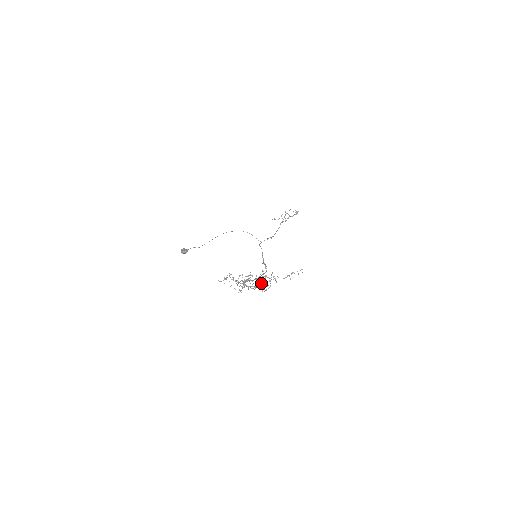
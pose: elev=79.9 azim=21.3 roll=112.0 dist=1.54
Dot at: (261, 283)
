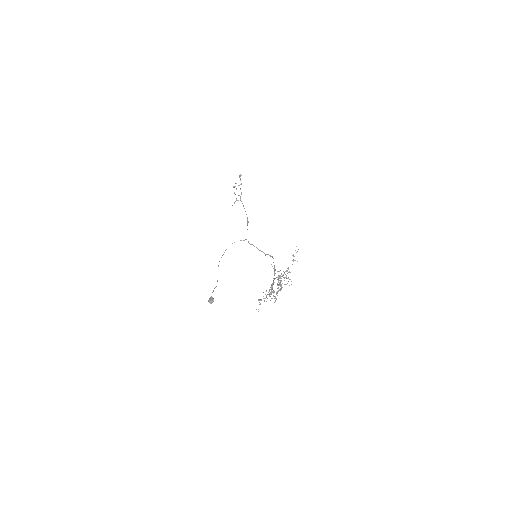
Dot at: (281, 276)
